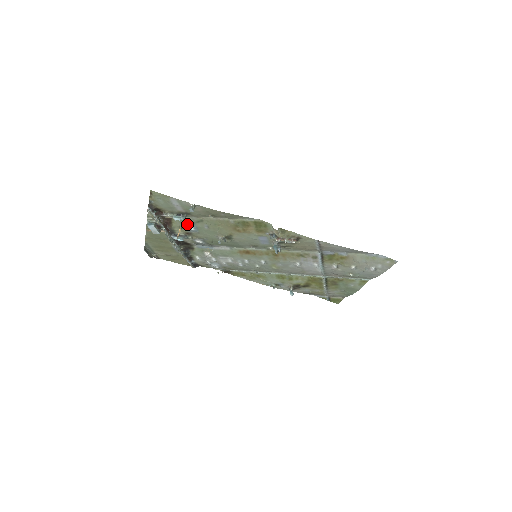
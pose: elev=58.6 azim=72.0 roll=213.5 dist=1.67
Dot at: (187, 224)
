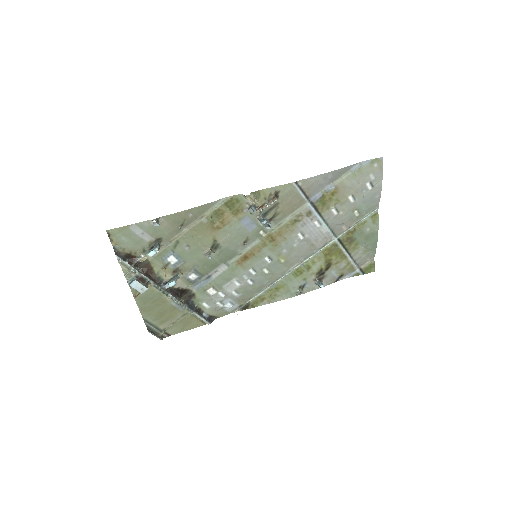
Dot at: (167, 258)
